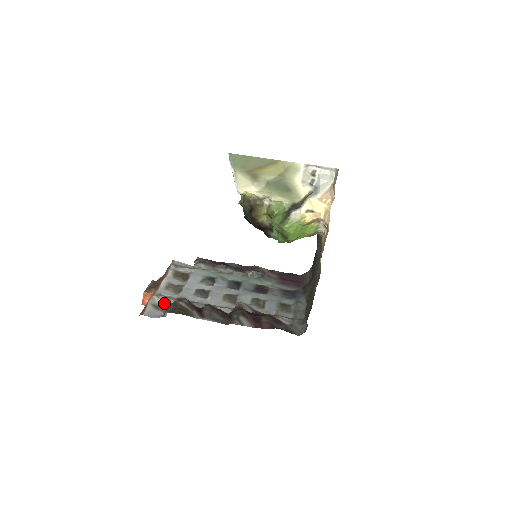
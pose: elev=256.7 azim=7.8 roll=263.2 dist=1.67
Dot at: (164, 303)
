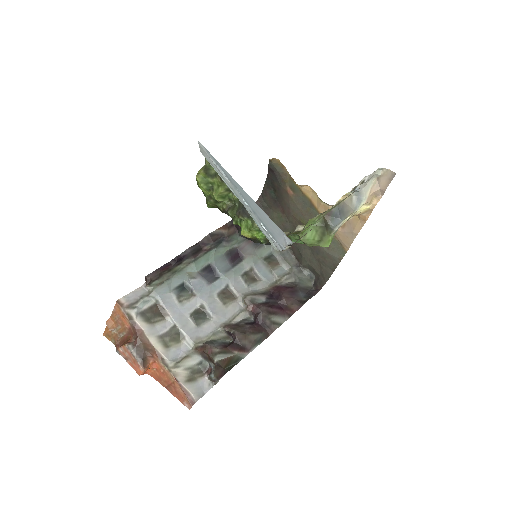
Dot at: (190, 367)
